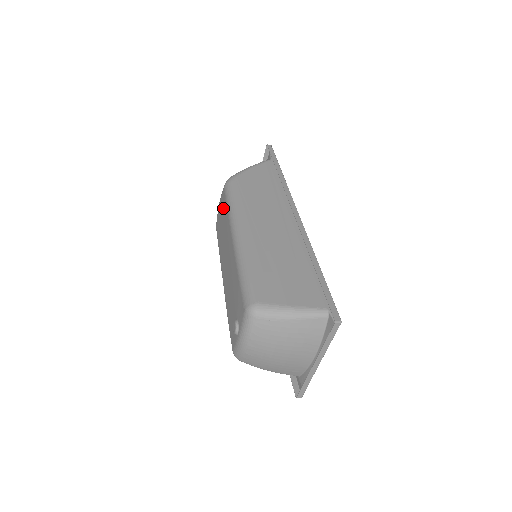
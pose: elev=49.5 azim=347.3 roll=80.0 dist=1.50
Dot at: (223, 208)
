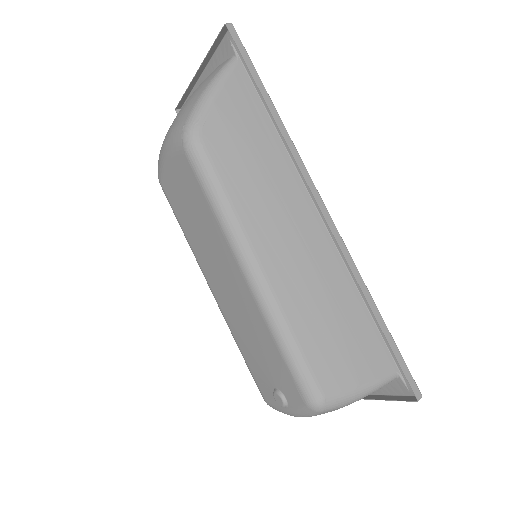
Dot at: (190, 187)
